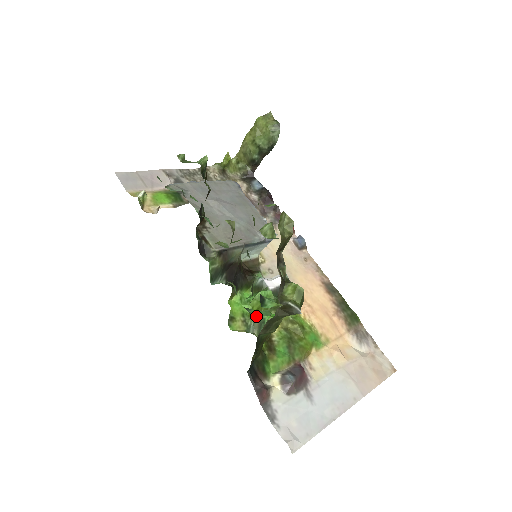
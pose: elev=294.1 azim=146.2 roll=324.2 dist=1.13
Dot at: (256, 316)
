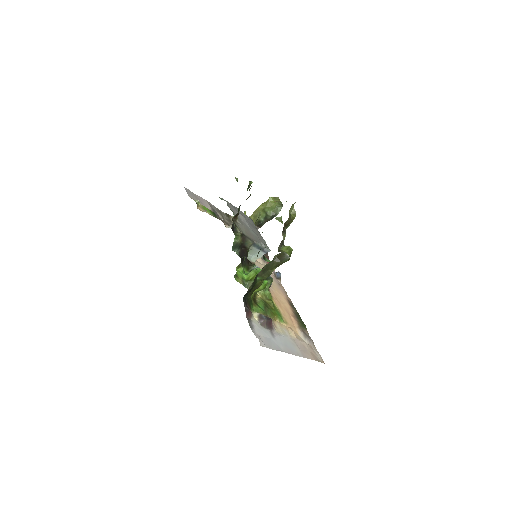
Dot at: (251, 280)
